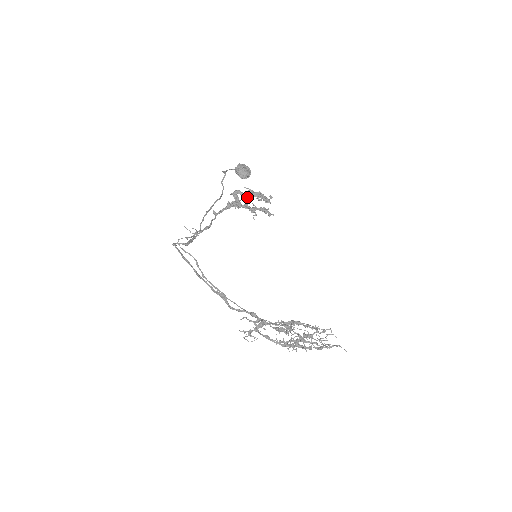
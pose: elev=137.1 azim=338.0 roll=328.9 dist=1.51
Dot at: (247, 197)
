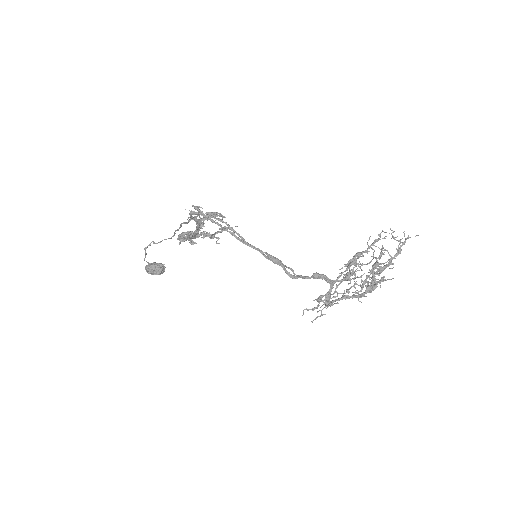
Dot at: occluded
